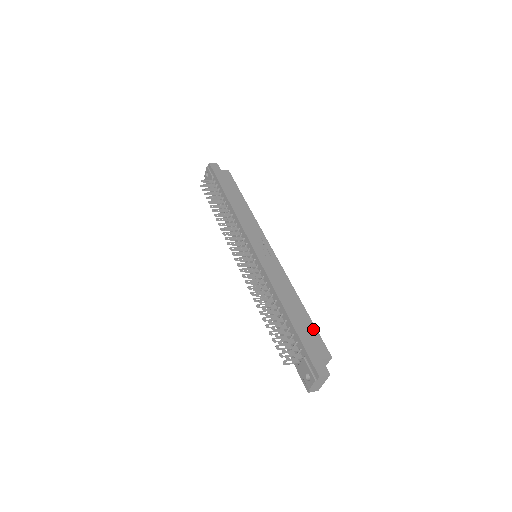
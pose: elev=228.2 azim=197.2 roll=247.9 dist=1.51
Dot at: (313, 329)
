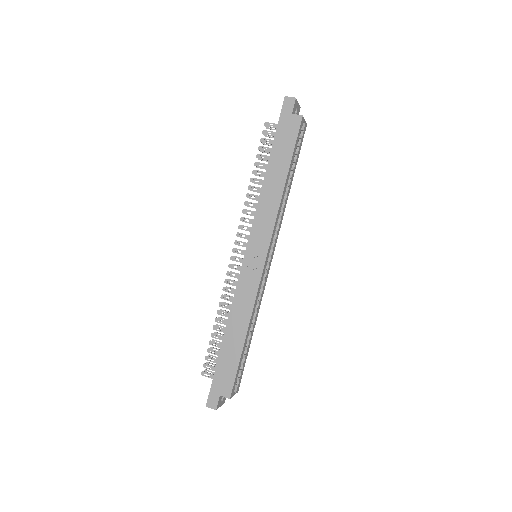
Dot at: (234, 367)
